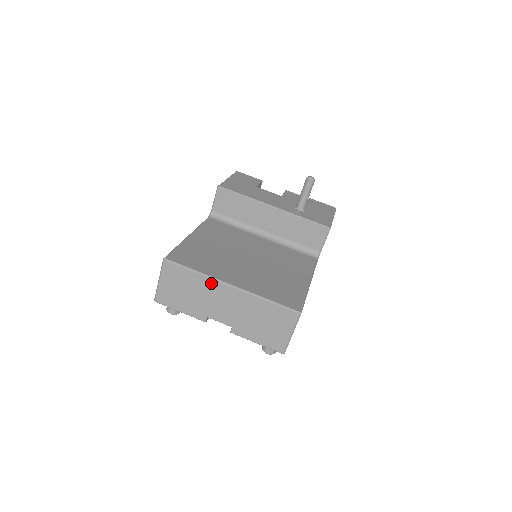
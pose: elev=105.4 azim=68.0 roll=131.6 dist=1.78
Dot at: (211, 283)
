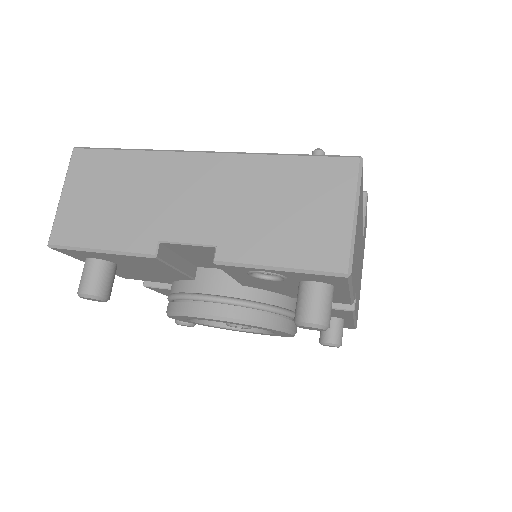
Dot at: (164, 160)
